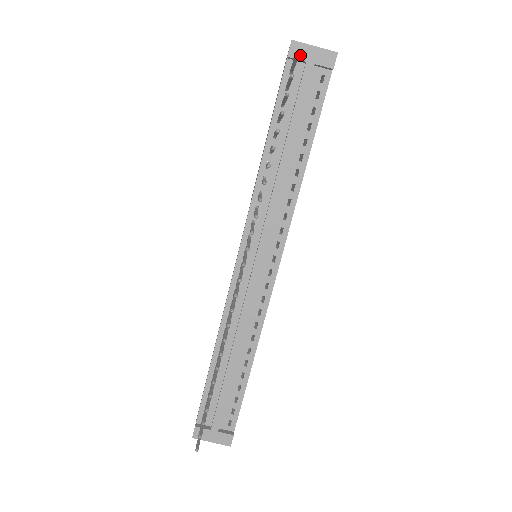
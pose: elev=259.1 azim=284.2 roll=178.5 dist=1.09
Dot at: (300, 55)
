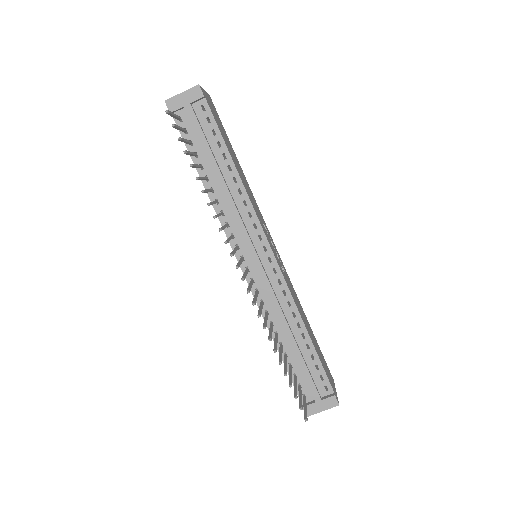
Dot at: (177, 106)
